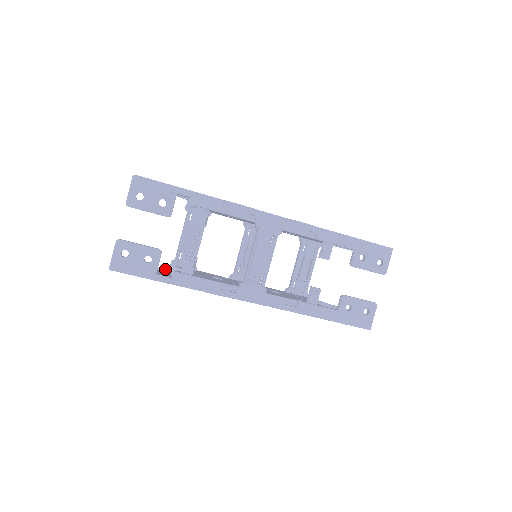
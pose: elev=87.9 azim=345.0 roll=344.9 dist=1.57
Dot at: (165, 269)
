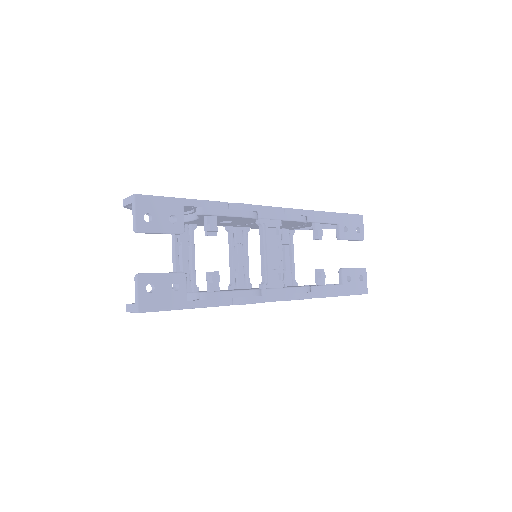
Dot at: occluded
